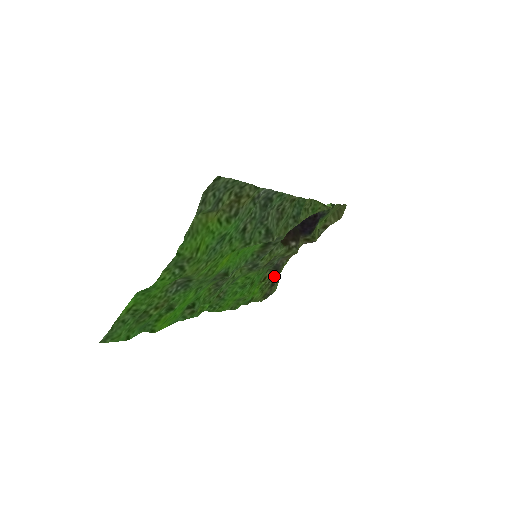
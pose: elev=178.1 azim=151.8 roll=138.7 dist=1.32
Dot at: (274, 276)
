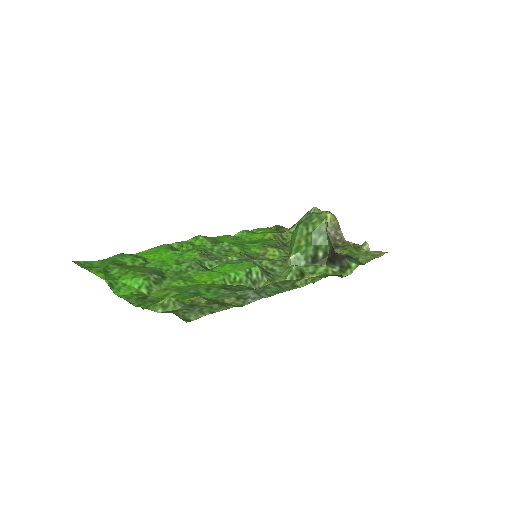
Dot at: (282, 242)
